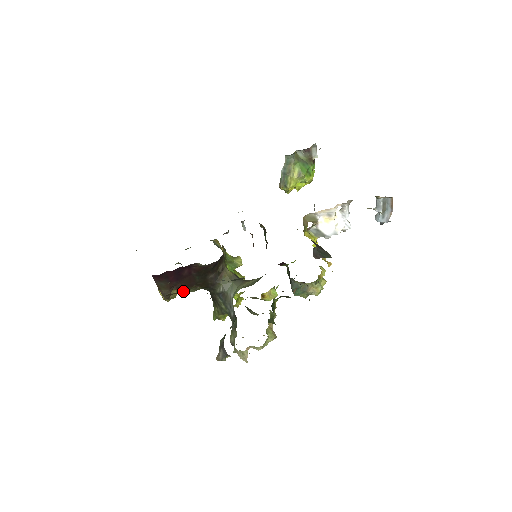
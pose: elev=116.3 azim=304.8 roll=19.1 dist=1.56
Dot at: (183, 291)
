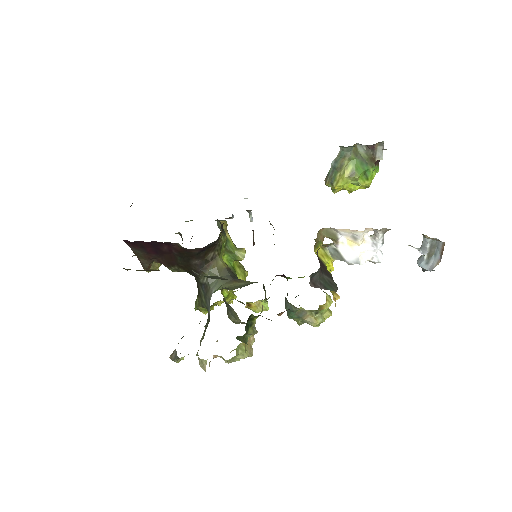
Dot at: (144, 270)
